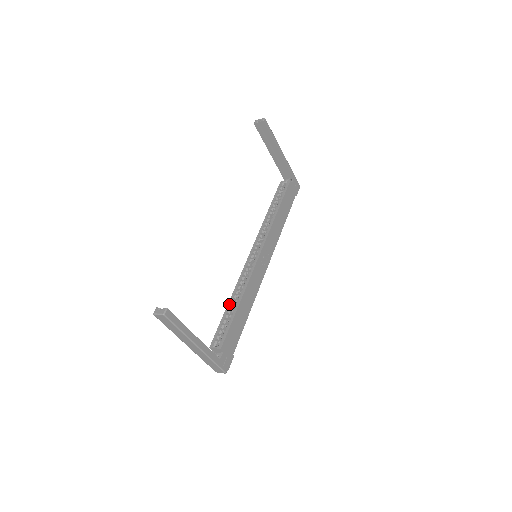
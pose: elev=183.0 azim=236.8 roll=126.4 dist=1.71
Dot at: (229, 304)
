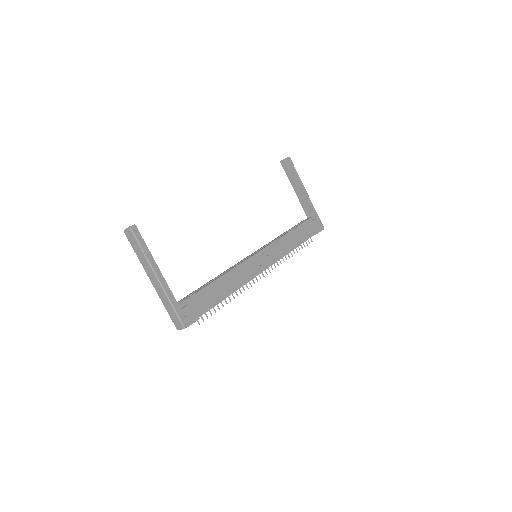
Dot at: (212, 279)
